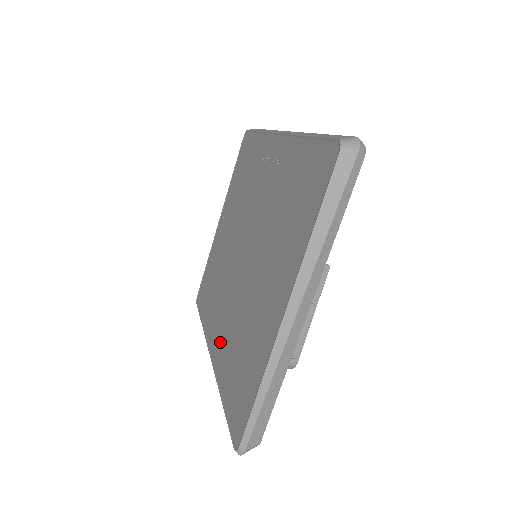
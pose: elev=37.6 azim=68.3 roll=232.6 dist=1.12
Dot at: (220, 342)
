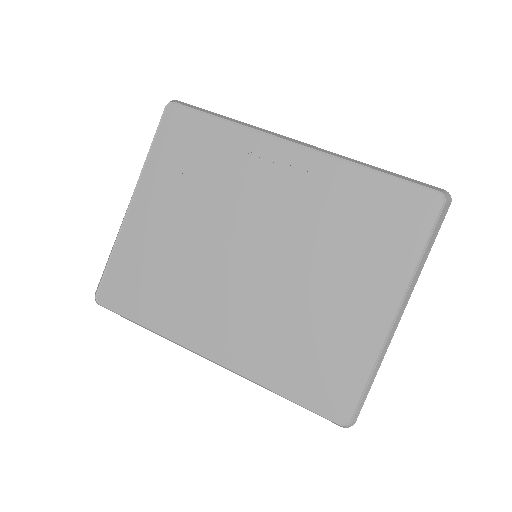
Dot at: (239, 345)
